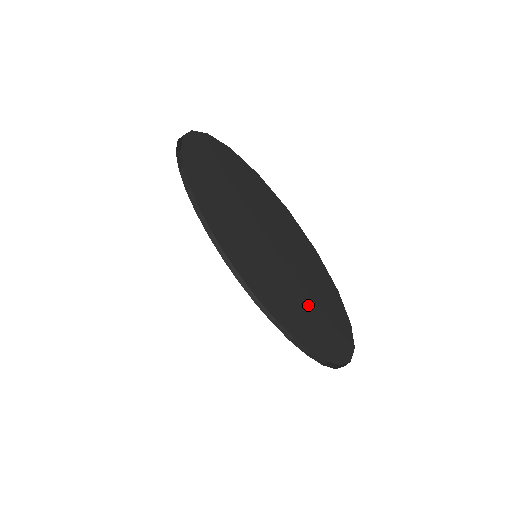
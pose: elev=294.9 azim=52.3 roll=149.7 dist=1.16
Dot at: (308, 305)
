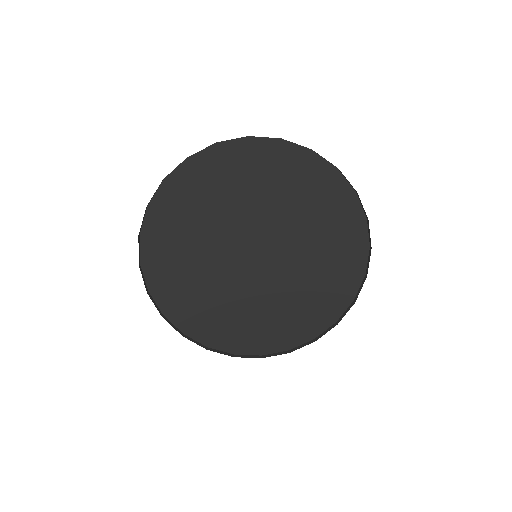
Dot at: (318, 239)
